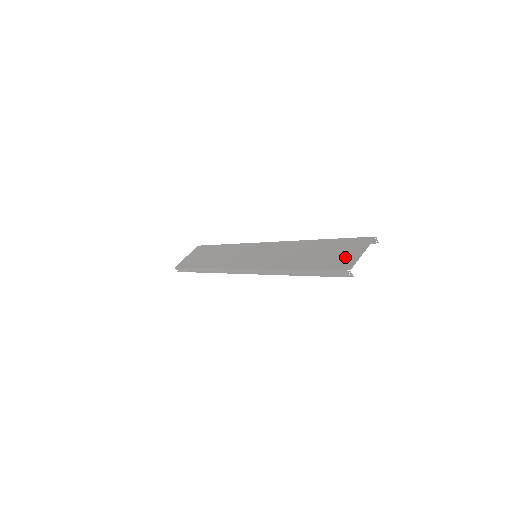
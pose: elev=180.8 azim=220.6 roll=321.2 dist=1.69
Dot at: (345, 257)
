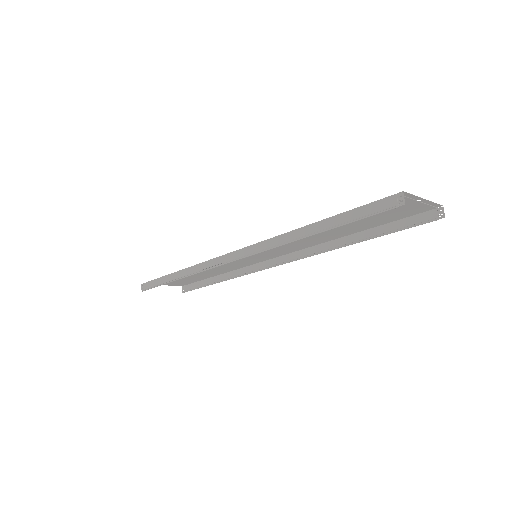
Dot at: occluded
